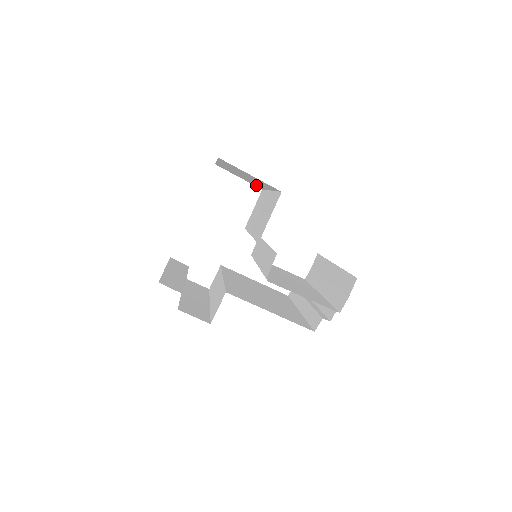
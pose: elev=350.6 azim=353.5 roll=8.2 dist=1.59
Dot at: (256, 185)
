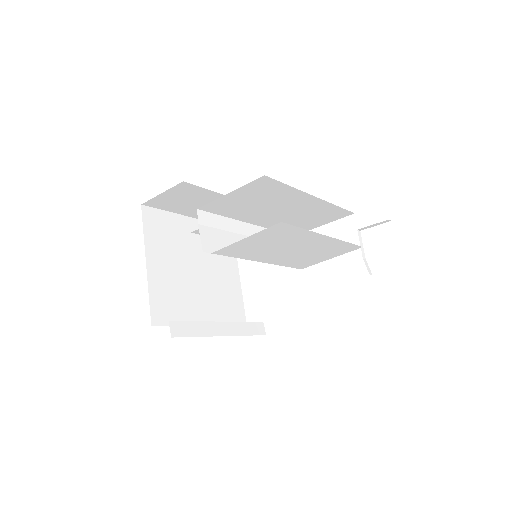
Dot at: occluded
